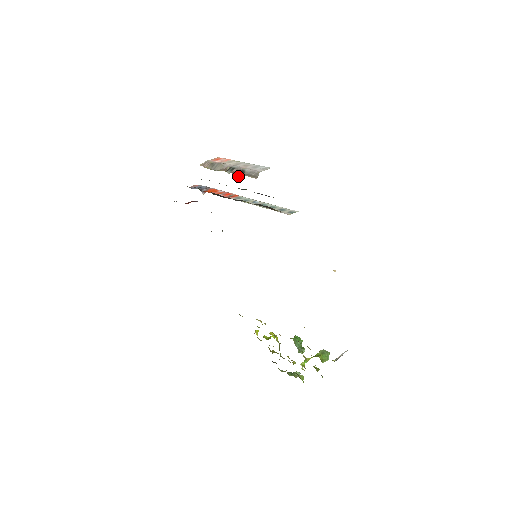
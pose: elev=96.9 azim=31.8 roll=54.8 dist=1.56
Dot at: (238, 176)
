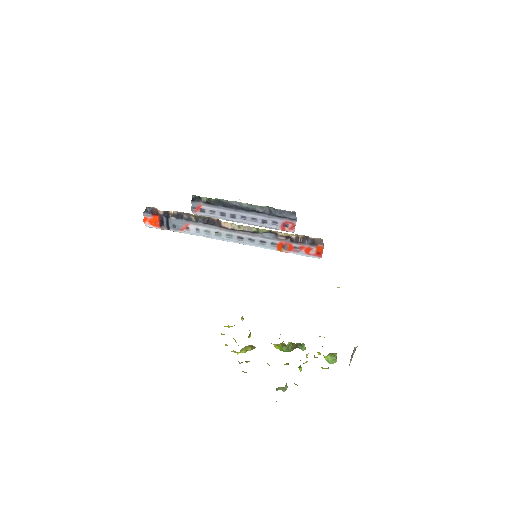
Dot at: occluded
